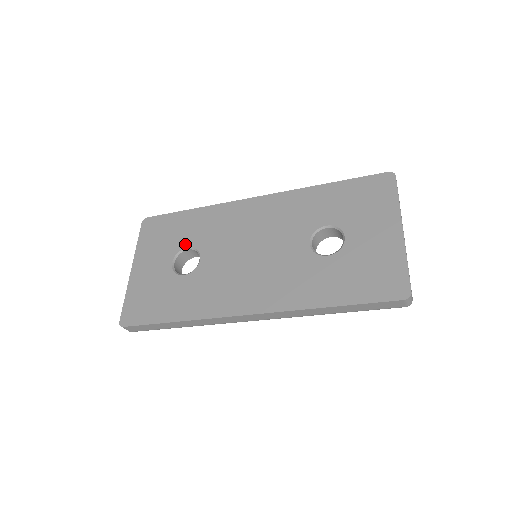
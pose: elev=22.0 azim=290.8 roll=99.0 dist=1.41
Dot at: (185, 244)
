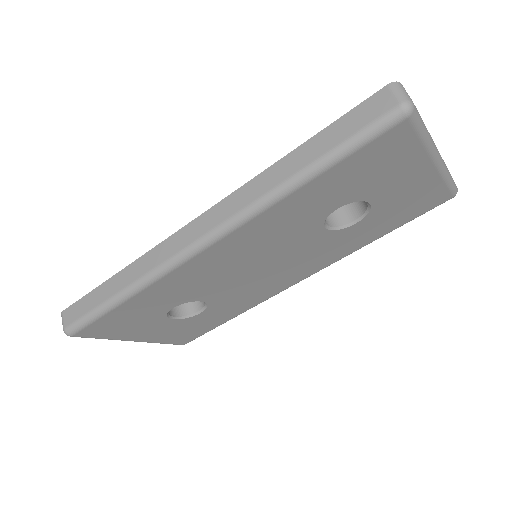
Dot at: occluded
